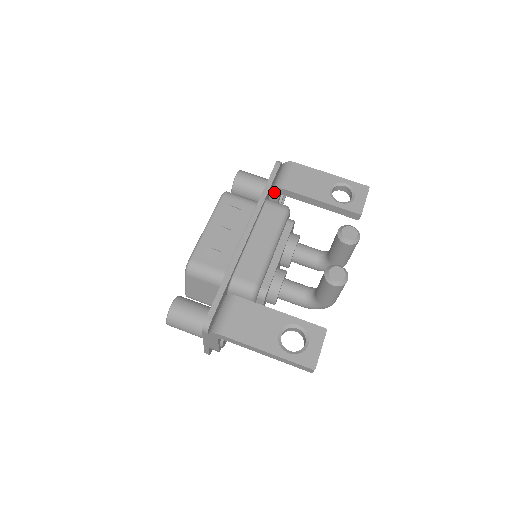
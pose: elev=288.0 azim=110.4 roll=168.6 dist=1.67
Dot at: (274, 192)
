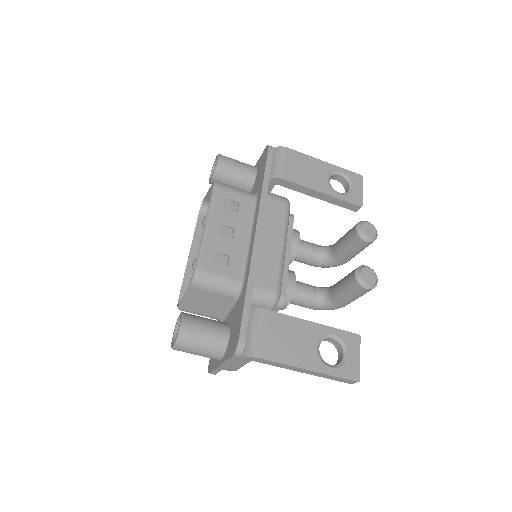
Dot at: (270, 182)
